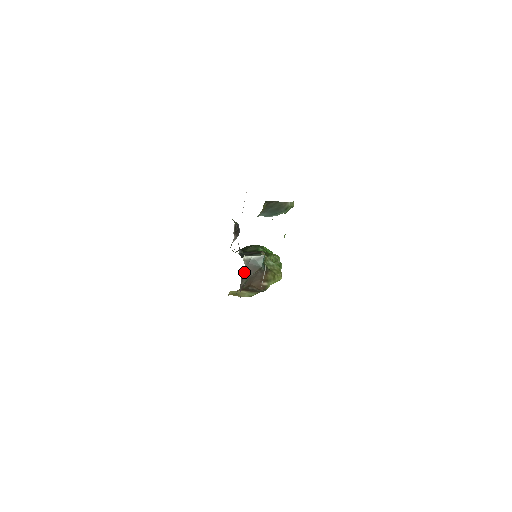
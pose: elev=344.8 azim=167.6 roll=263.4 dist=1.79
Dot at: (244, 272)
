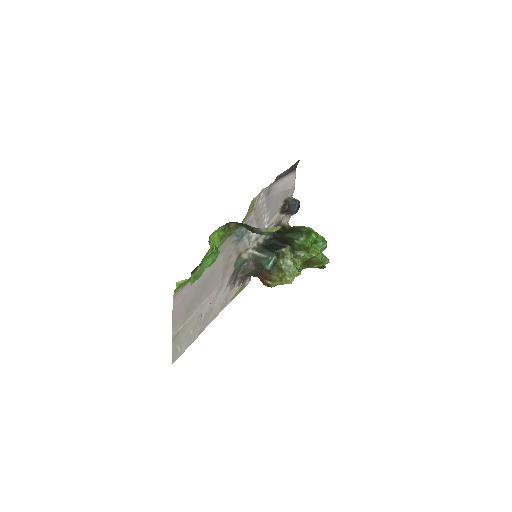
Dot at: (249, 264)
